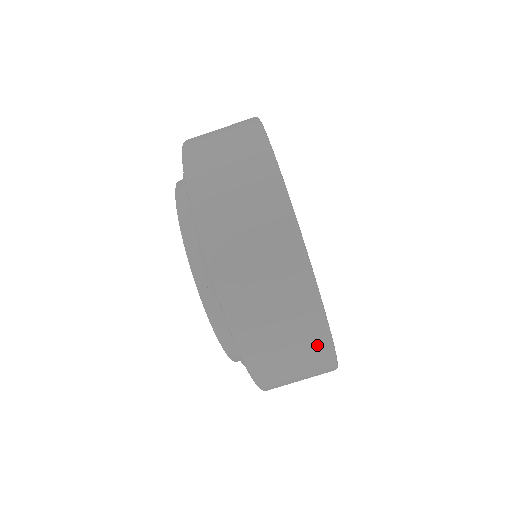
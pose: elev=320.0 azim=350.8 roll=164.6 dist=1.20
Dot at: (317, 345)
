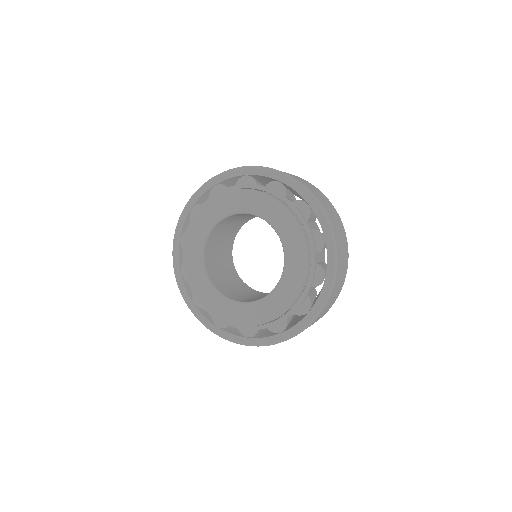
Dot at: (339, 292)
